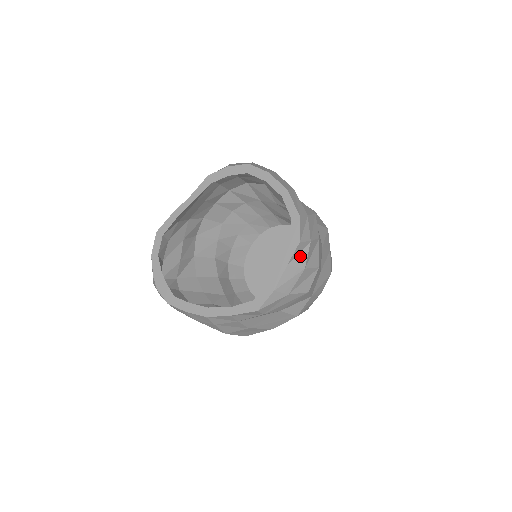
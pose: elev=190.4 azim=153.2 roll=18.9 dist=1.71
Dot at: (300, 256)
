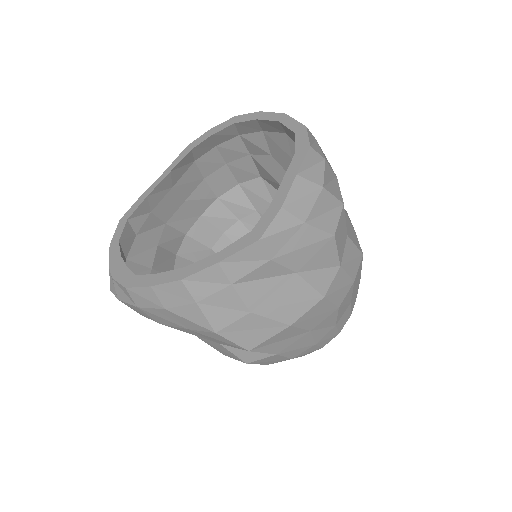
Dot at: (313, 171)
